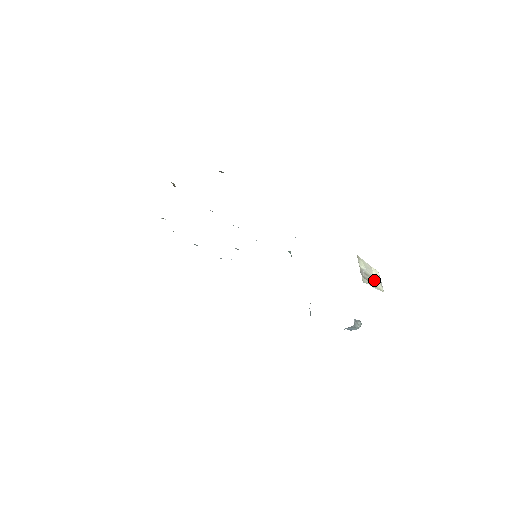
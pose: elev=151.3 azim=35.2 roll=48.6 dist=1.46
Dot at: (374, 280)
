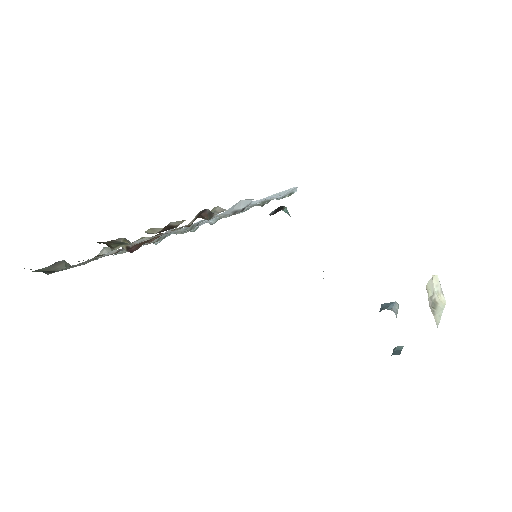
Dot at: (436, 293)
